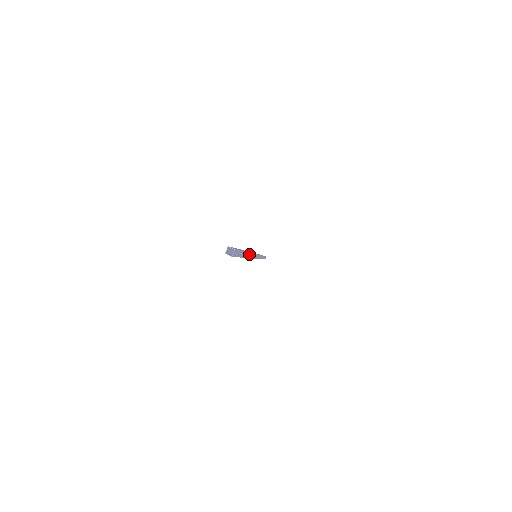
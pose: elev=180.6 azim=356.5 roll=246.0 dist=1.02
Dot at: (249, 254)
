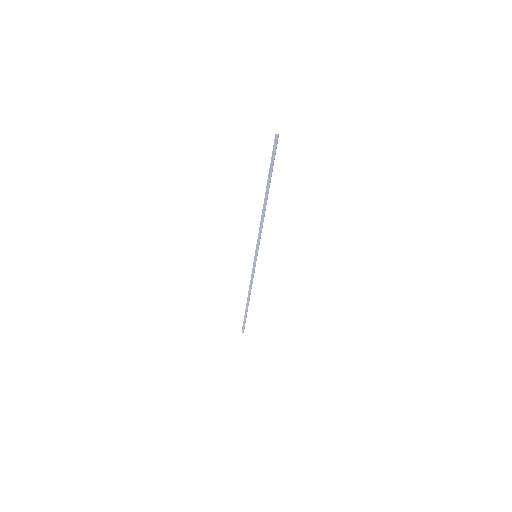
Dot at: occluded
